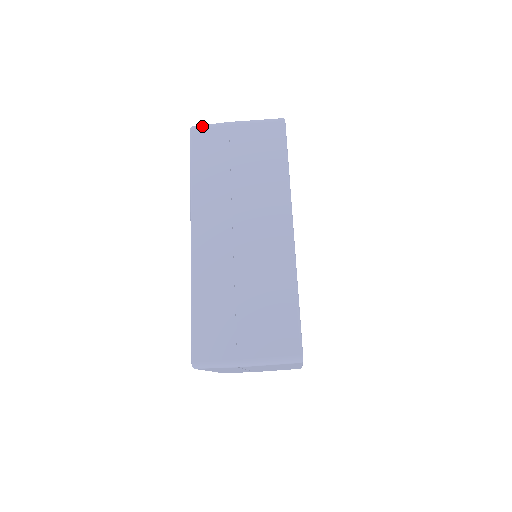
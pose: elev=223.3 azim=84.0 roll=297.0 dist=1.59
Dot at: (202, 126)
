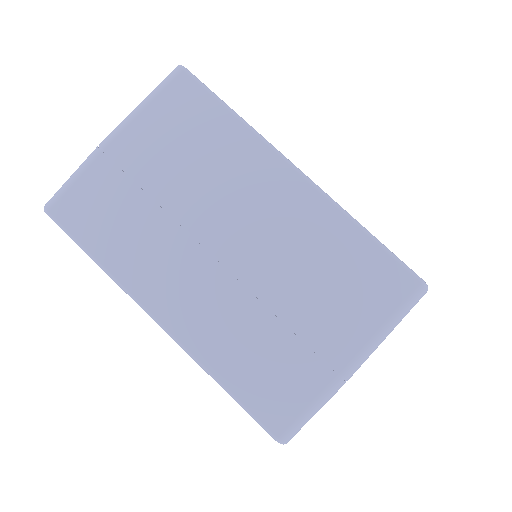
Dot at: occluded
